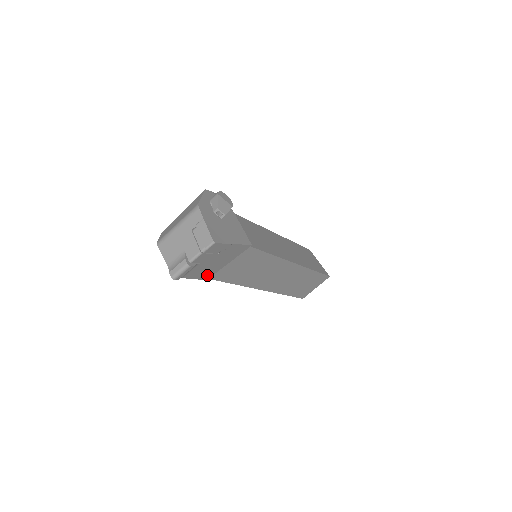
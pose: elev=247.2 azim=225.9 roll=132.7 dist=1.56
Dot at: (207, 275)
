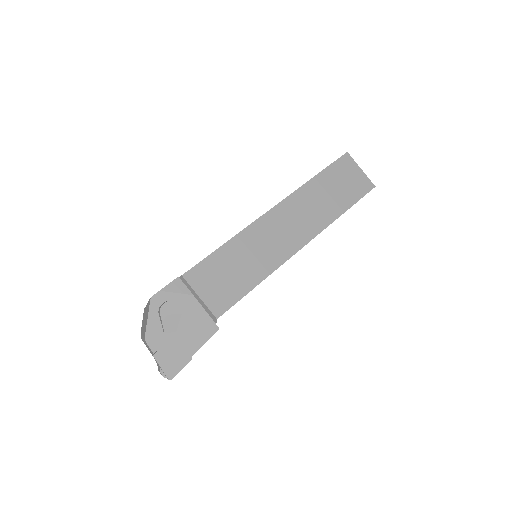
Dot at: occluded
